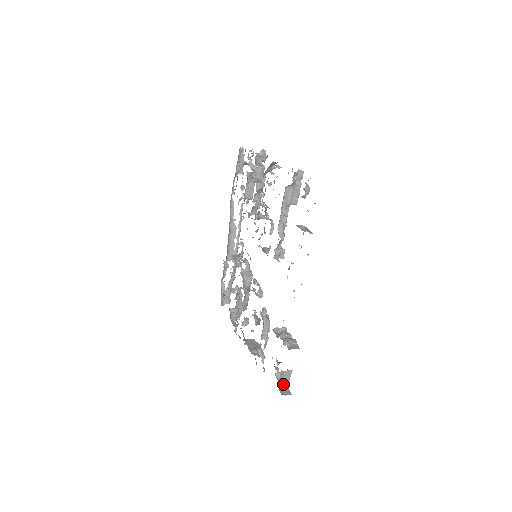
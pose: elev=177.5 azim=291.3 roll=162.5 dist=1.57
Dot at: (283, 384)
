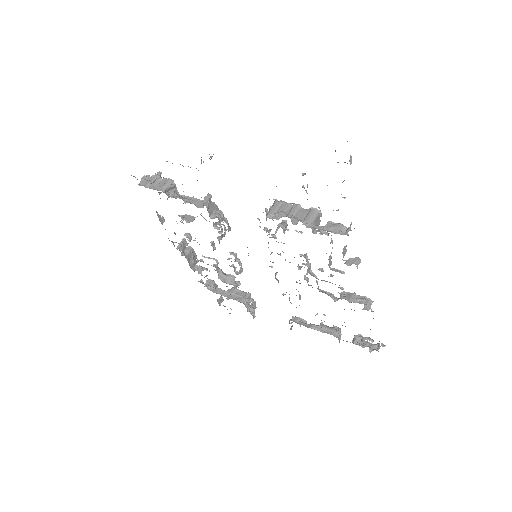
Dot at: occluded
